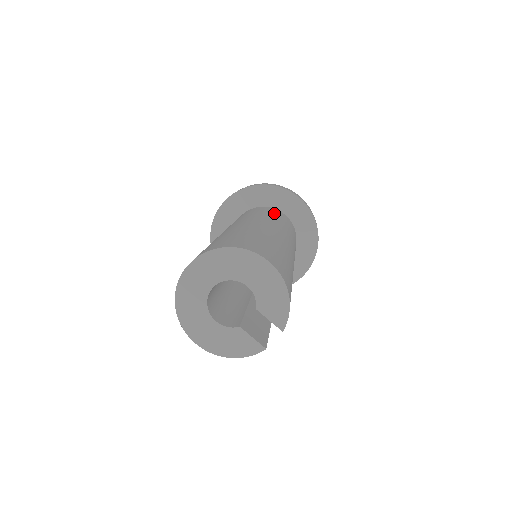
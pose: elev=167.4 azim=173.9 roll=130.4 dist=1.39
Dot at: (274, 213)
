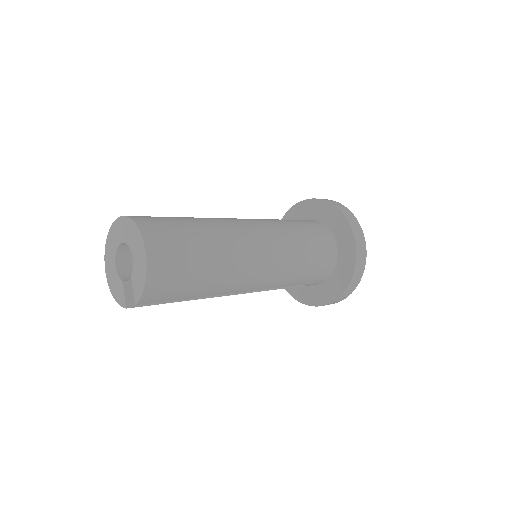
Dot at: (311, 234)
